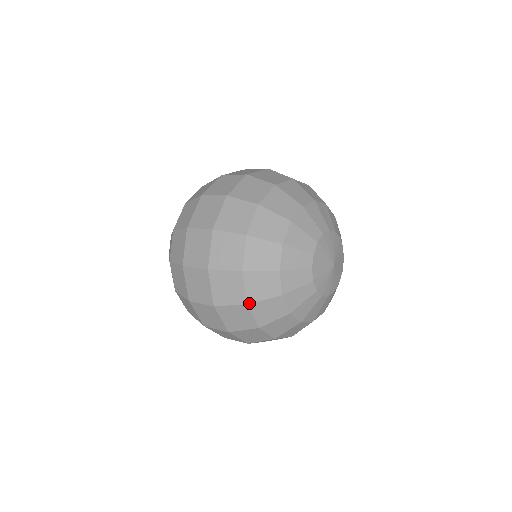
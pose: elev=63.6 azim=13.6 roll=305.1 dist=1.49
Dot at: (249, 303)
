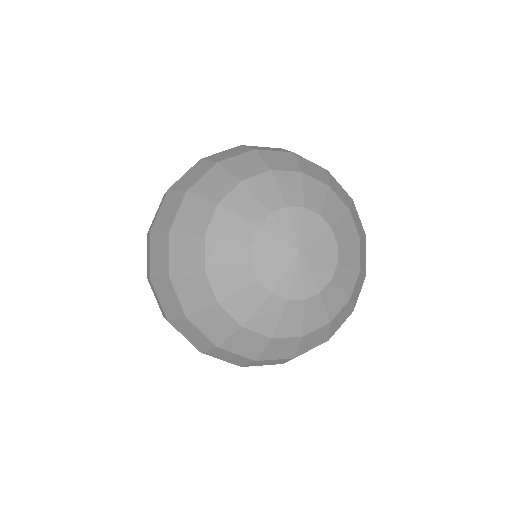
Dot at: (255, 359)
